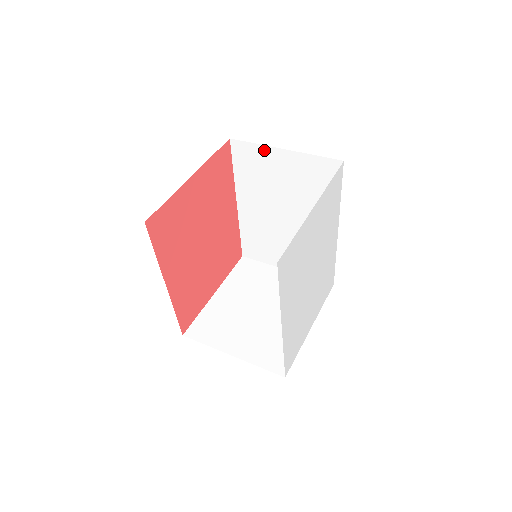
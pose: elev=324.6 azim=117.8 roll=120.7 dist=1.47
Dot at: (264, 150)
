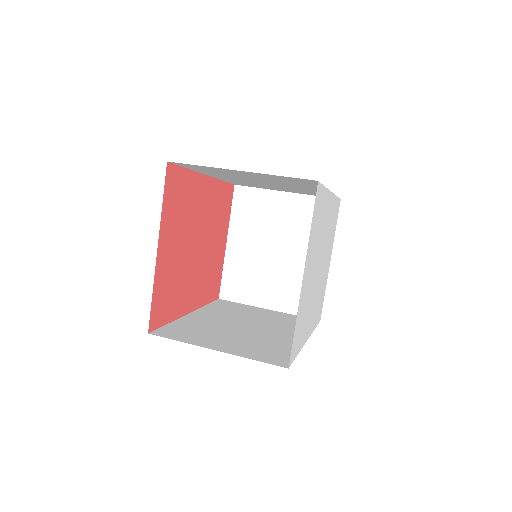
Dot at: (215, 168)
